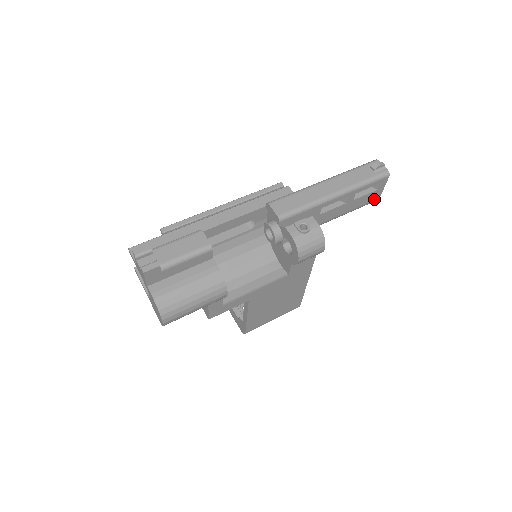
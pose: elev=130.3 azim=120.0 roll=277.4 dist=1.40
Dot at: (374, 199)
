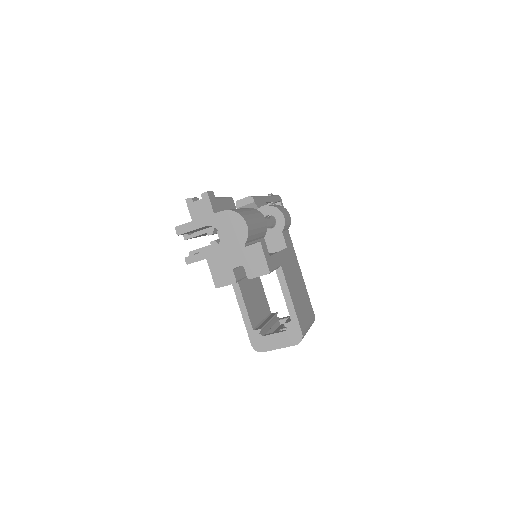
Dot at: occluded
